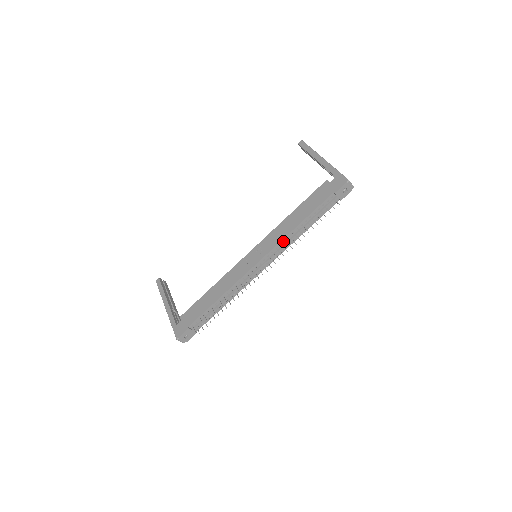
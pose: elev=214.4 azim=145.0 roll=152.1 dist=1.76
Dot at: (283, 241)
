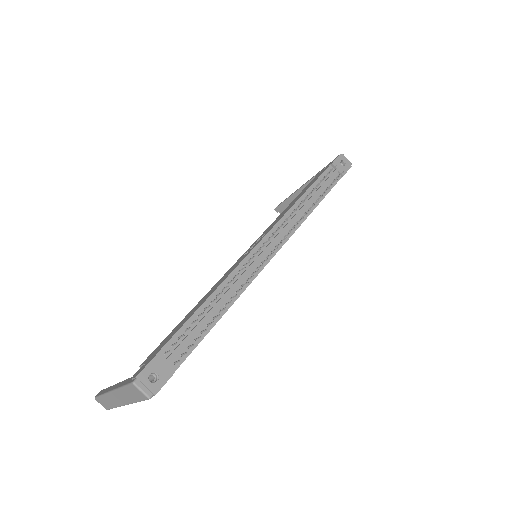
Dot at: (288, 215)
